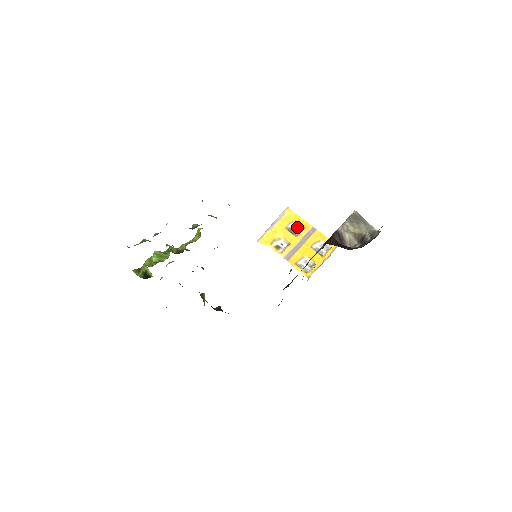
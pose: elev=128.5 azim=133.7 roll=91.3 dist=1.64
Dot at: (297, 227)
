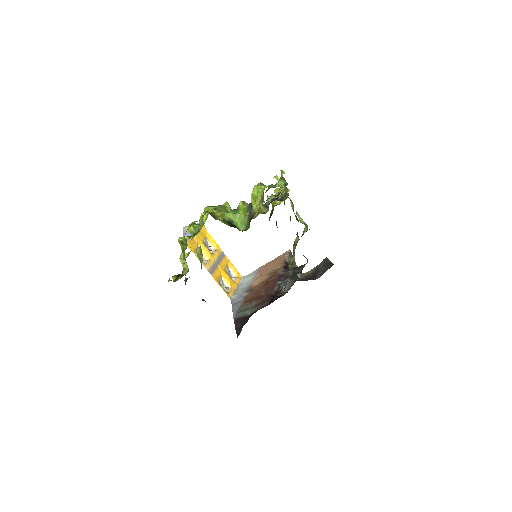
Dot at: (208, 245)
